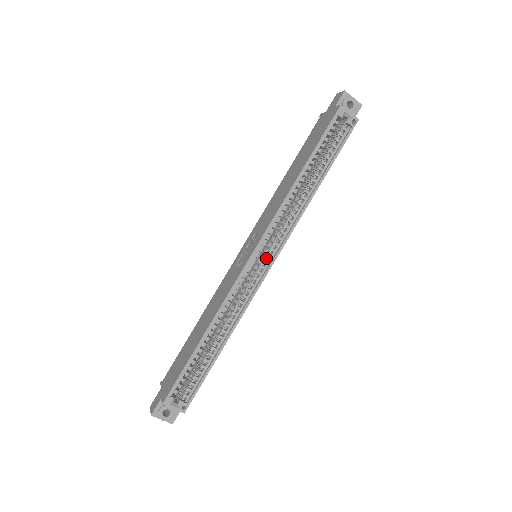
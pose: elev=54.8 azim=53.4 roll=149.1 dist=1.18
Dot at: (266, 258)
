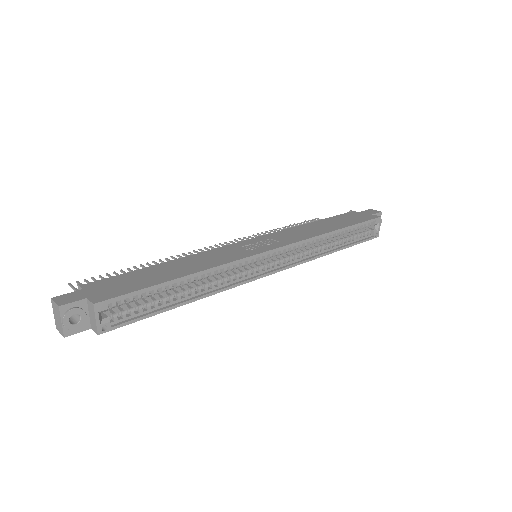
Dot at: (272, 264)
